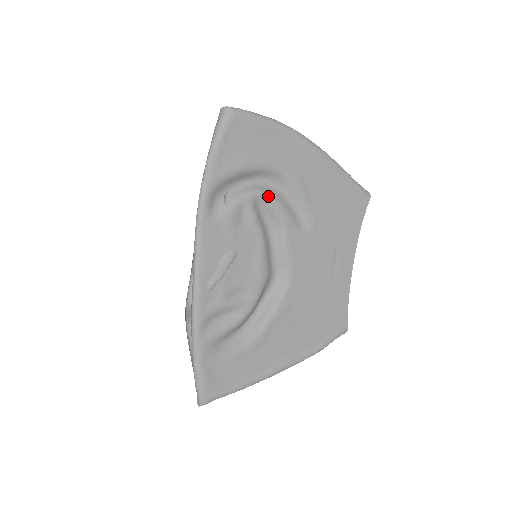
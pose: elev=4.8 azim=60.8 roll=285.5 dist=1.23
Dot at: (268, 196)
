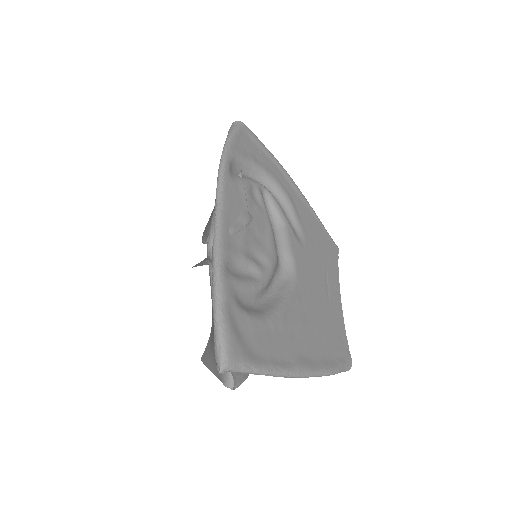
Dot at: occluded
